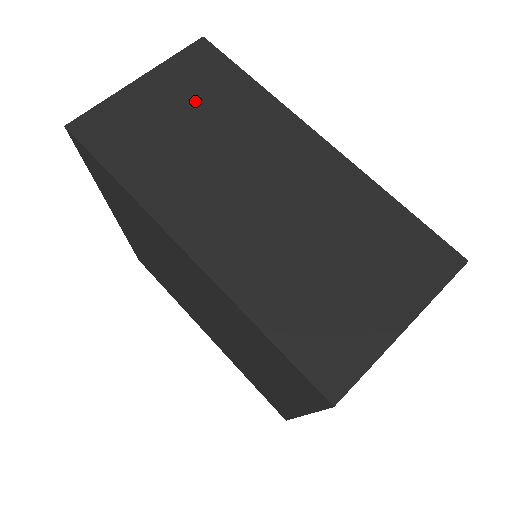
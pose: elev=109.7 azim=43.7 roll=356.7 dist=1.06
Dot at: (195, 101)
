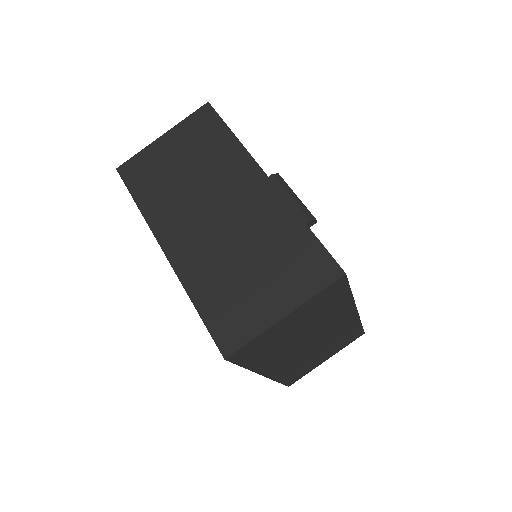
Dot at: (192, 150)
